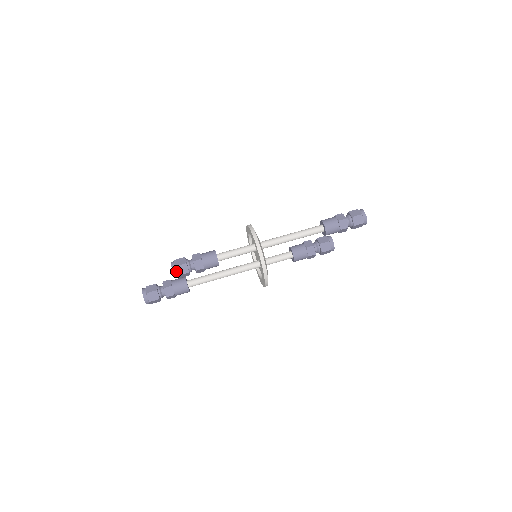
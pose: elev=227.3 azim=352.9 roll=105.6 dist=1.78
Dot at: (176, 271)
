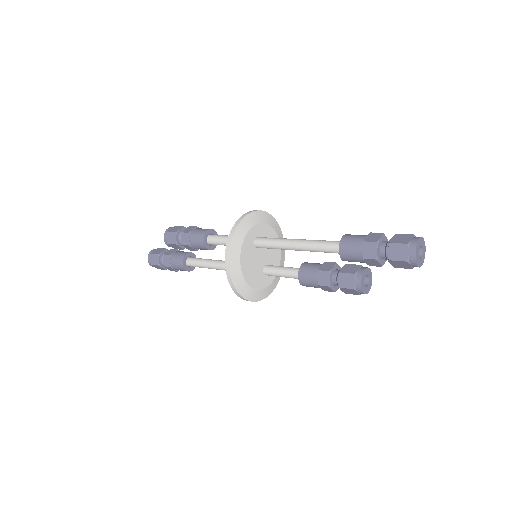
Dot at: (166, 238)
